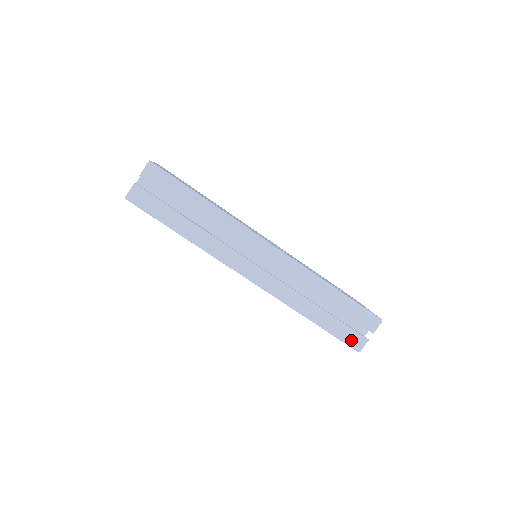
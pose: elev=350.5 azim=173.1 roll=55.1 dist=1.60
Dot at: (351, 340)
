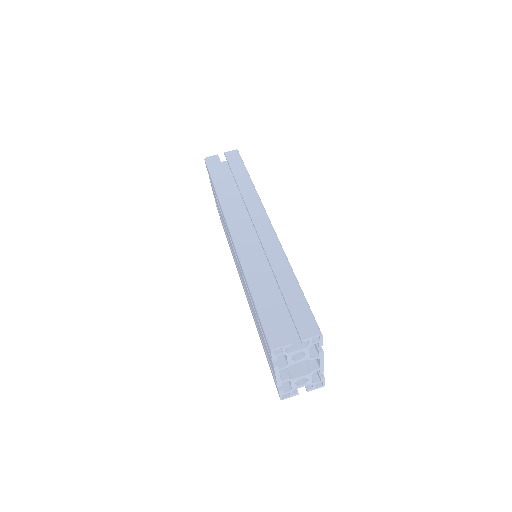
Dot at: (273, 331)
